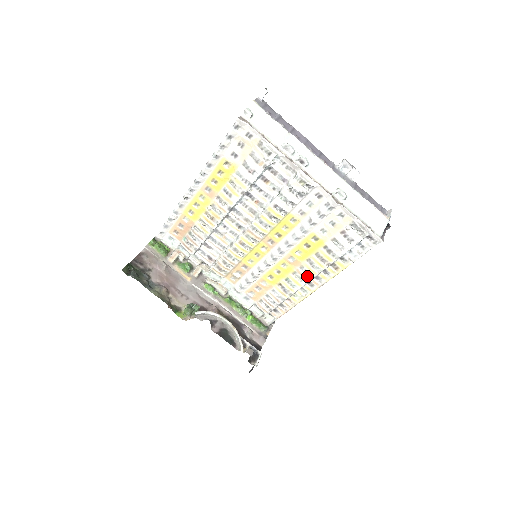
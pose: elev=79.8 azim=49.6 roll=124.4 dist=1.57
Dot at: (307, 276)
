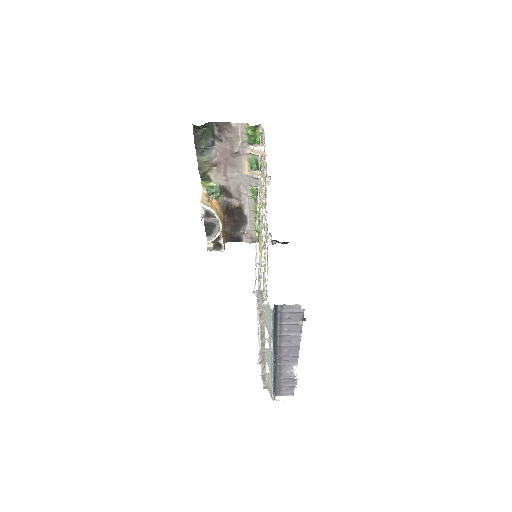
Dot at: occluded
